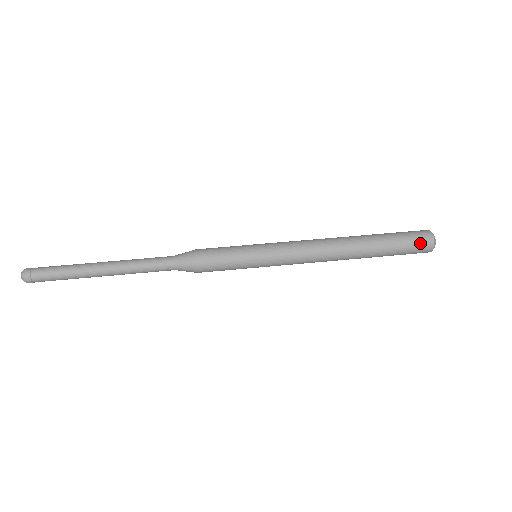
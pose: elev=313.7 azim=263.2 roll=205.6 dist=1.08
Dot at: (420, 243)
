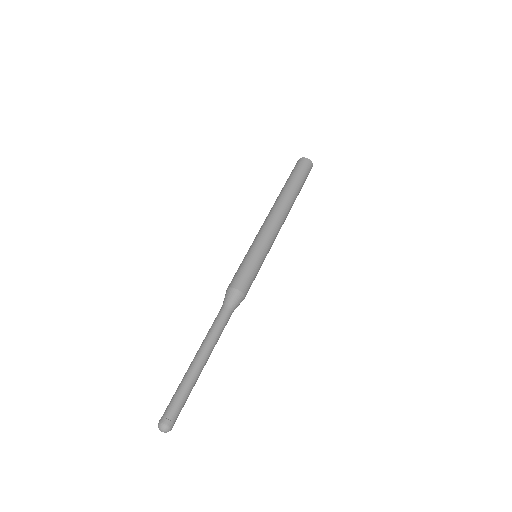
Dot at: (303, 165)
